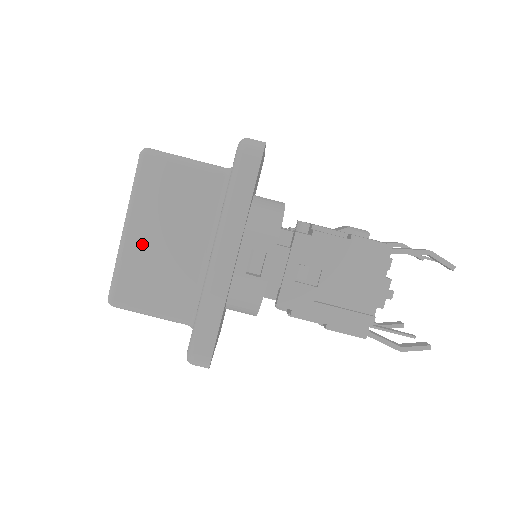
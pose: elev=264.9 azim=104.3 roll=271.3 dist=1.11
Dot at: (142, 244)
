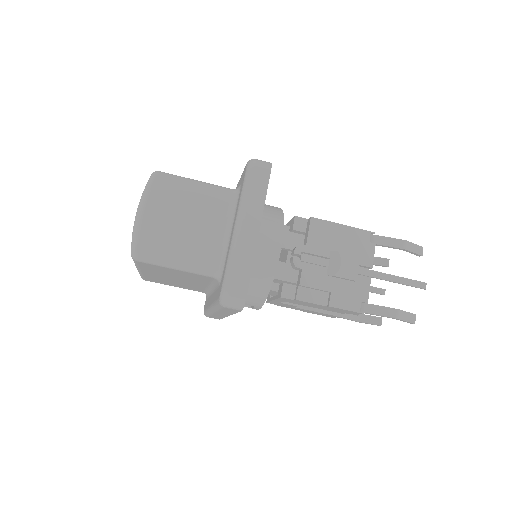
Dot at: (155, 276)
